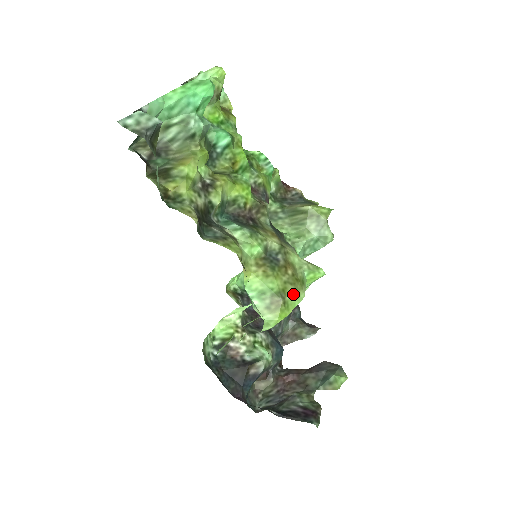
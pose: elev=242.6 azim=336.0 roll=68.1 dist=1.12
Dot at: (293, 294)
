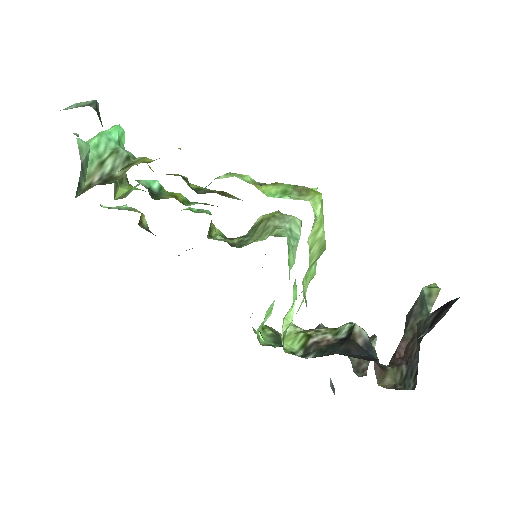
Dot at: occluded
